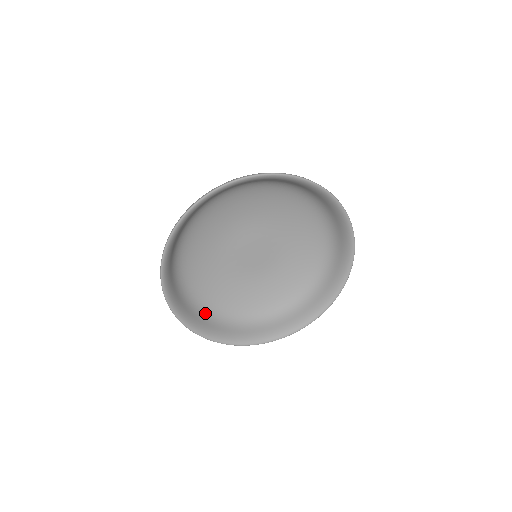
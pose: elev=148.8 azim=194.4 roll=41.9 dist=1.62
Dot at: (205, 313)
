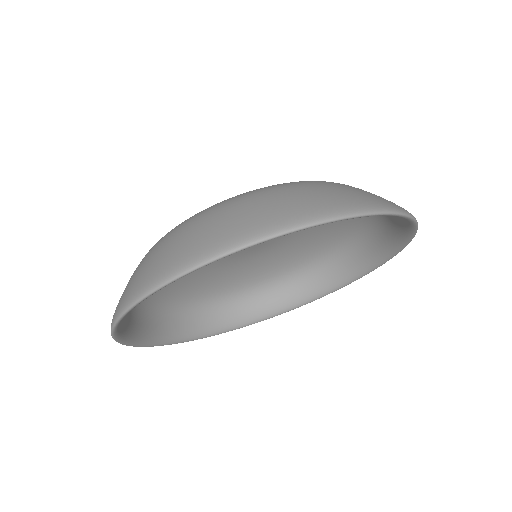
Dot at: (157, 311)
